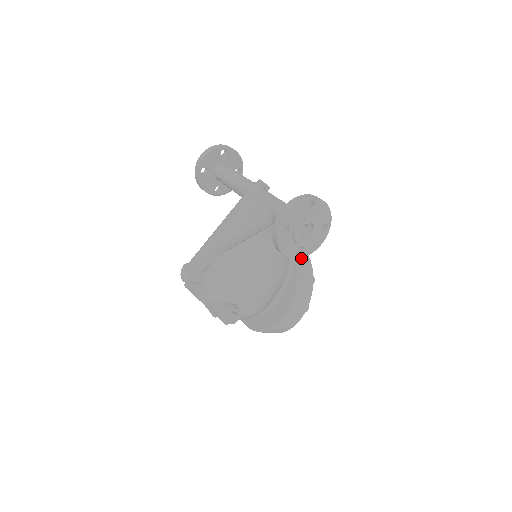
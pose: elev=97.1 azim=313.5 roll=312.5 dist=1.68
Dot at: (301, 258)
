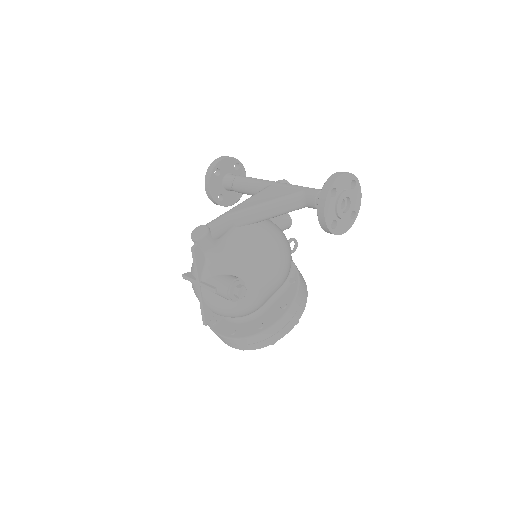
Dot at: occluded
